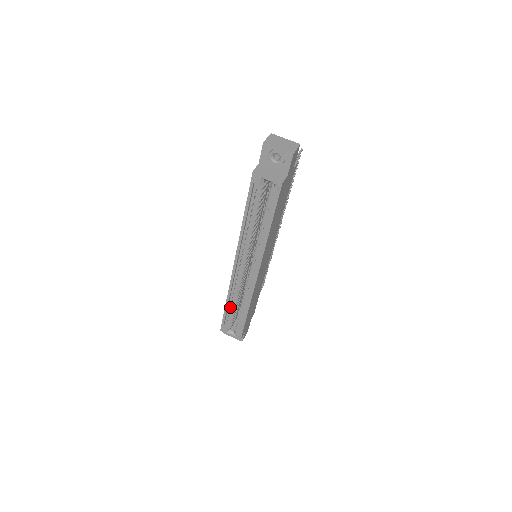
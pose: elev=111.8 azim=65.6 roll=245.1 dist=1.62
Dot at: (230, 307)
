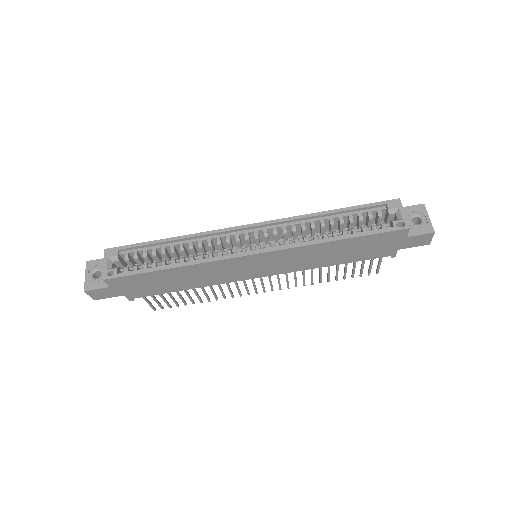
Dot at: (163, 247)
